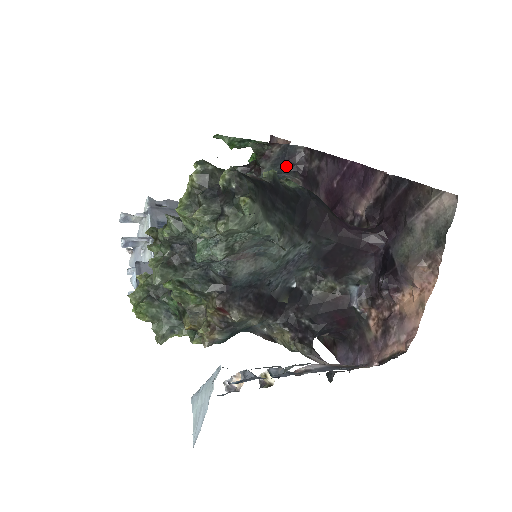
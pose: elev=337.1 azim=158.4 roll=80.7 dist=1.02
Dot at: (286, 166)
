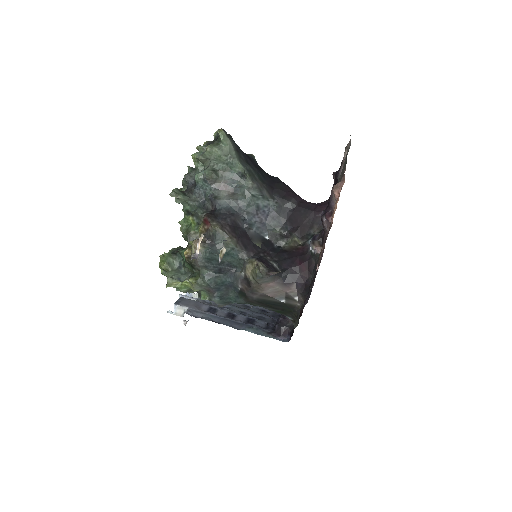
Dot at: occluded
